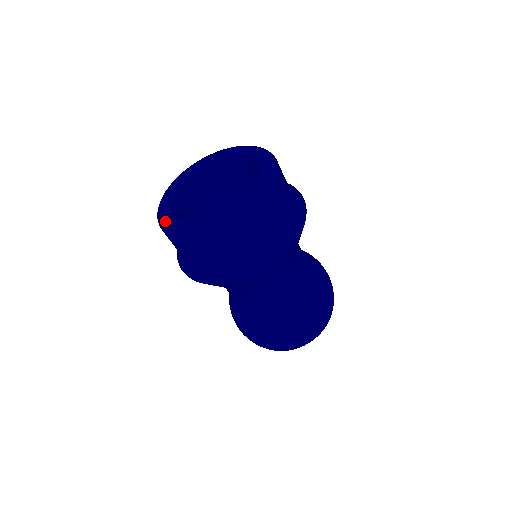
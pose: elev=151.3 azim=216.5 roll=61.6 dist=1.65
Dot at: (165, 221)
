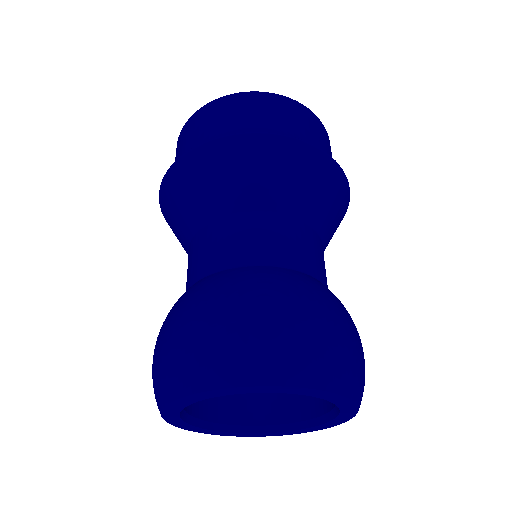
Dot at: occluded
